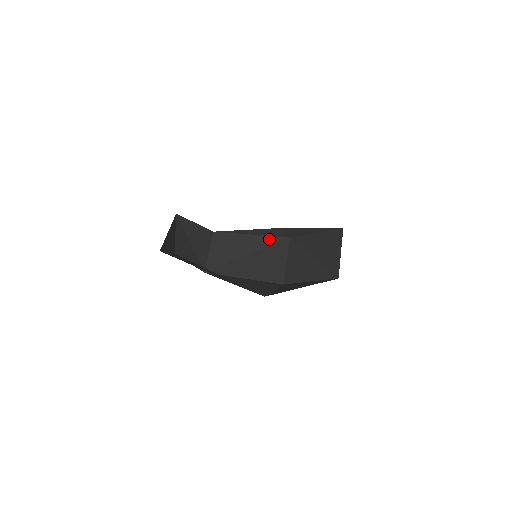
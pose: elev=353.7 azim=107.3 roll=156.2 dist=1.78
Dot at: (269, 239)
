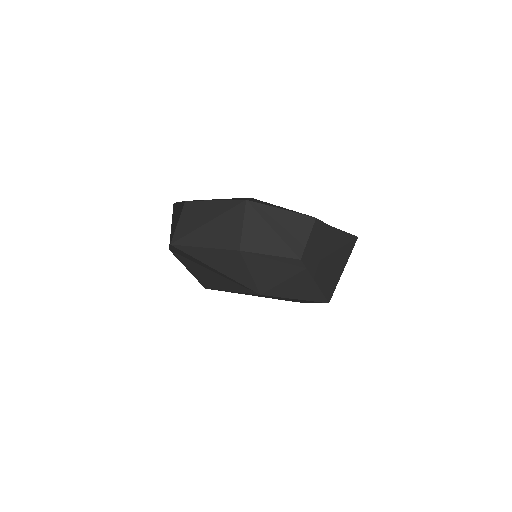
Dot at: (230, 203)
